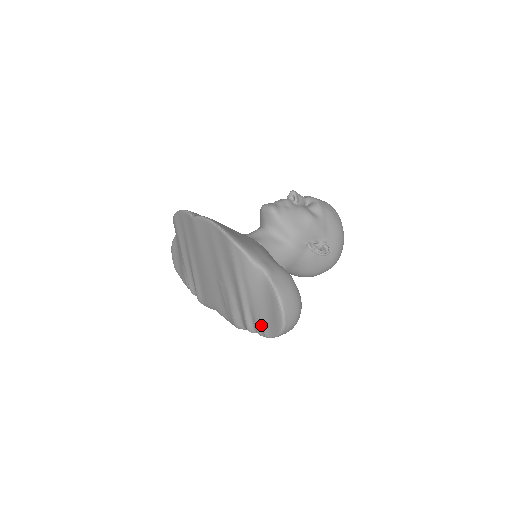
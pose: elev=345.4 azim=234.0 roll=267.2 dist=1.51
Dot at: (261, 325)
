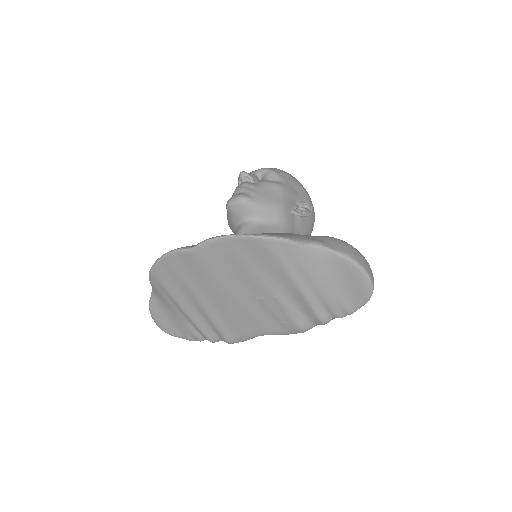
Dot at: (340, 306)
